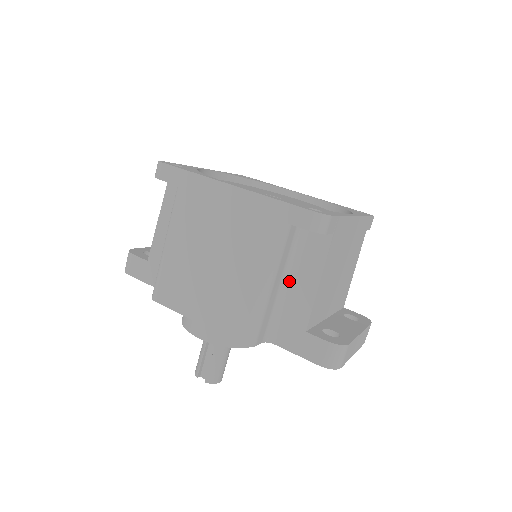
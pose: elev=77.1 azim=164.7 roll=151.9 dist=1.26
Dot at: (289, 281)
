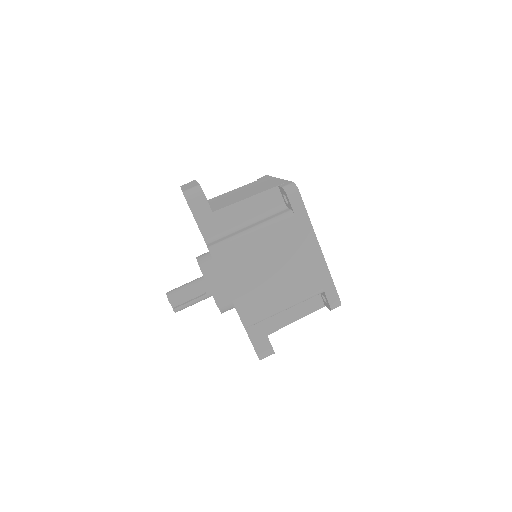
Dot at: occluded
